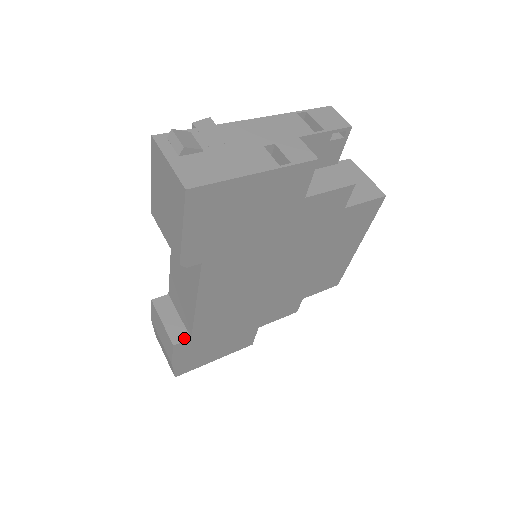
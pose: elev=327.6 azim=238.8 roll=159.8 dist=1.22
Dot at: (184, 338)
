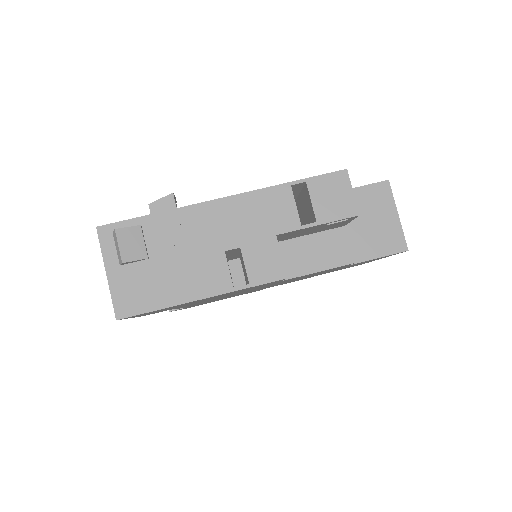
Dot at: occluded
